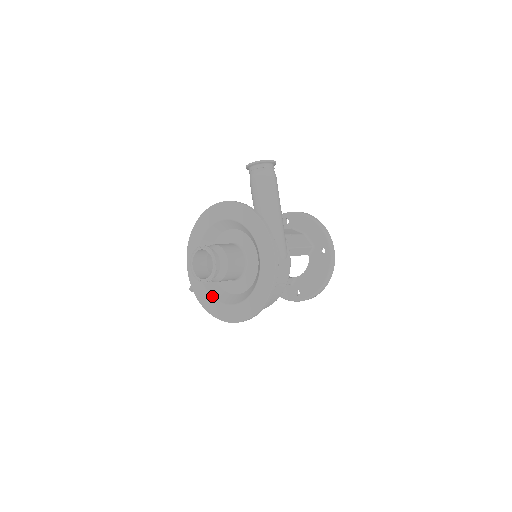
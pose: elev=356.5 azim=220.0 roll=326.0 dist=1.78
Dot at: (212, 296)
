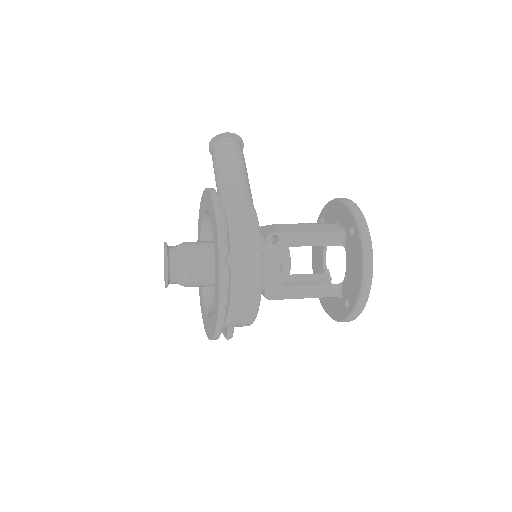
Dot at: (207, 314)
